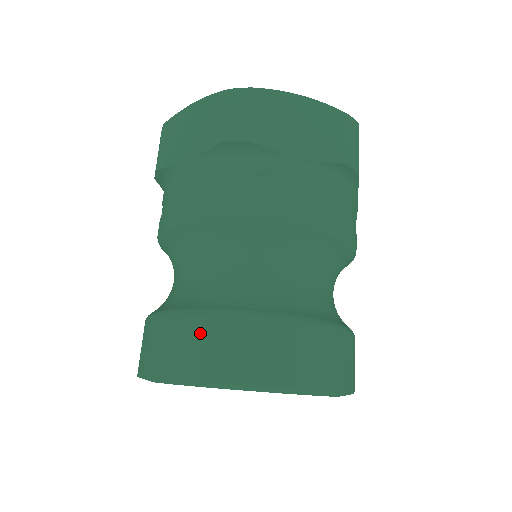
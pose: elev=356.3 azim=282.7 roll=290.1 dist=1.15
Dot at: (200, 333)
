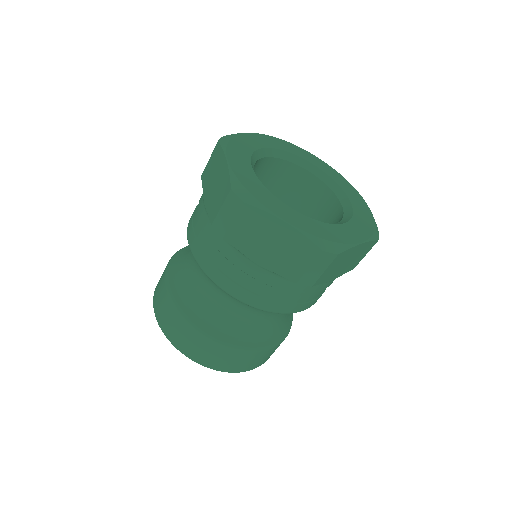
Dot at: (168, 309)
